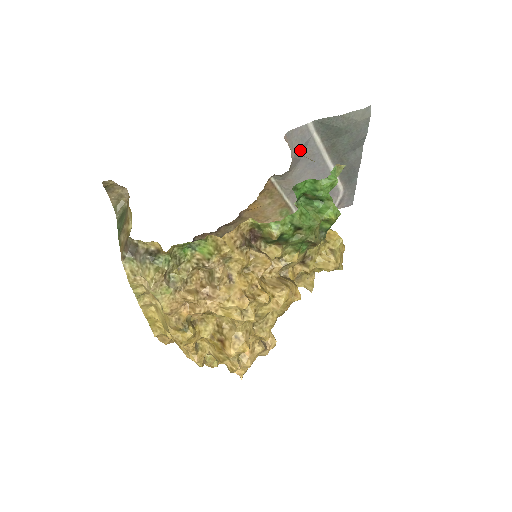
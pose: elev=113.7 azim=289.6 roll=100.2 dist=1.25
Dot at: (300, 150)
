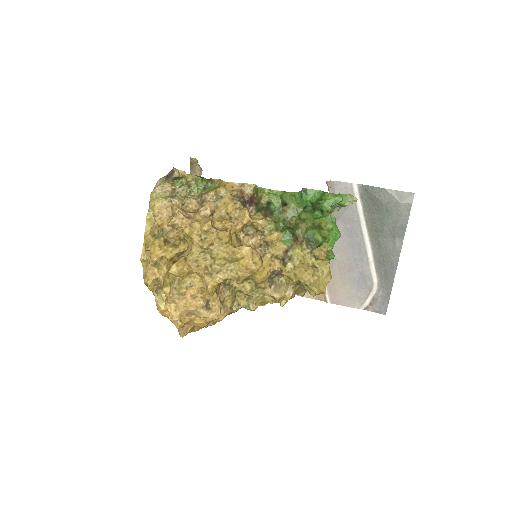
Dot at: occluded
